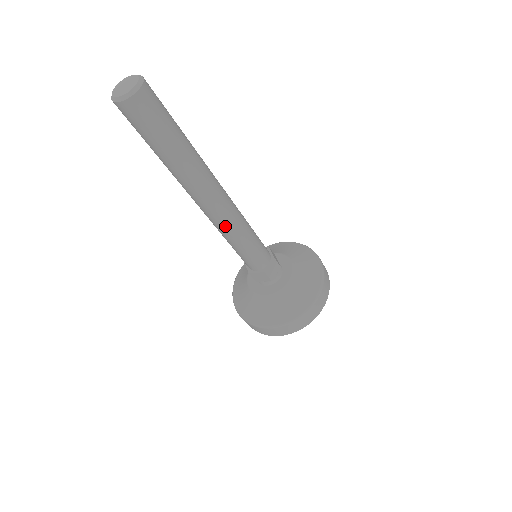
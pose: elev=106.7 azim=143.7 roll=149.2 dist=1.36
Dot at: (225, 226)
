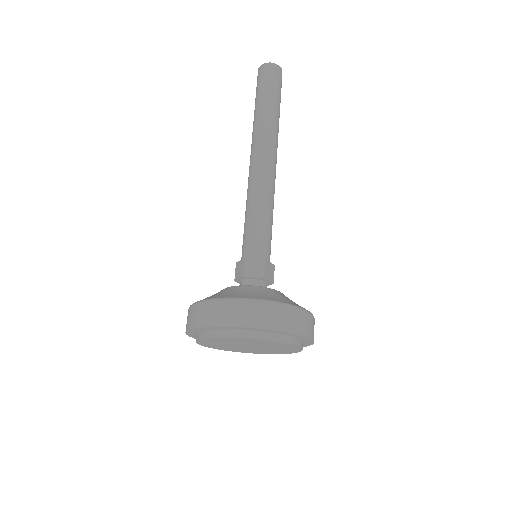
Dot at: (251, 184)
